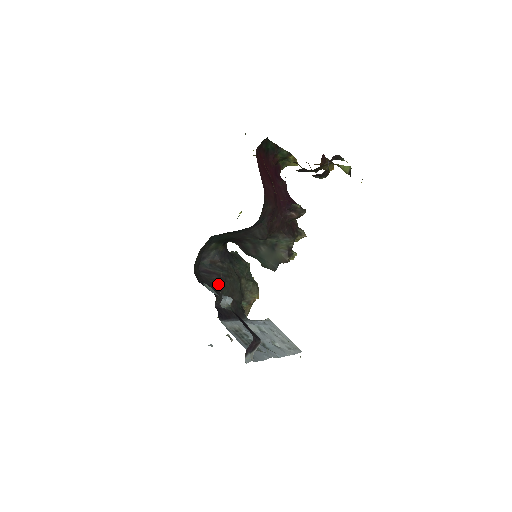
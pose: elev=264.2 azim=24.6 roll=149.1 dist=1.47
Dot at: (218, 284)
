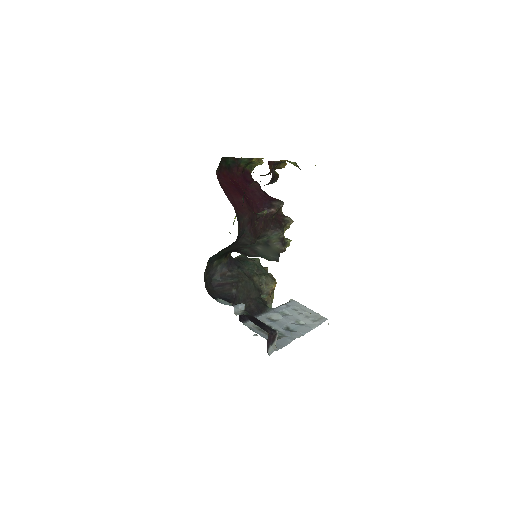
Dot at: (232, 292)
